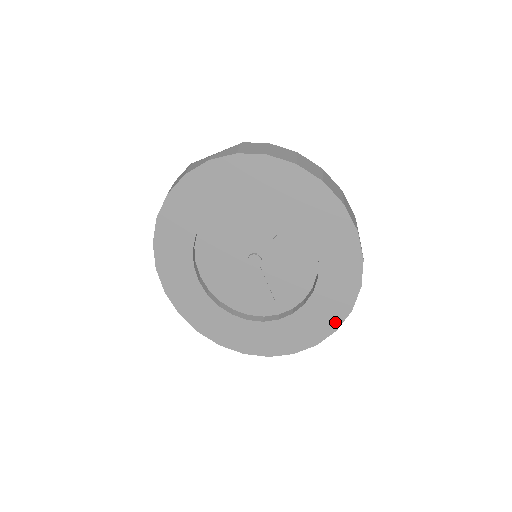
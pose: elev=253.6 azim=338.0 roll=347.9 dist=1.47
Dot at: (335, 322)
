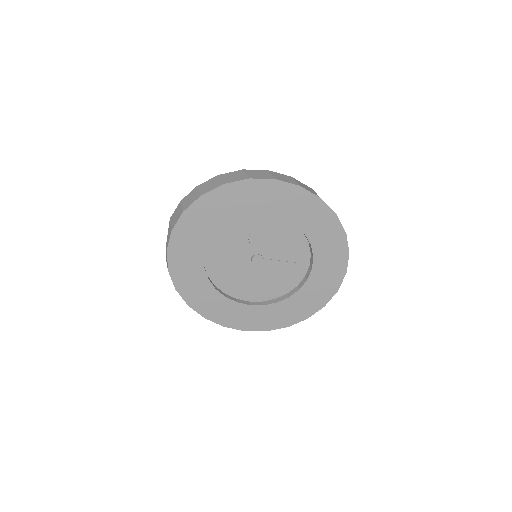
Dot at: (338, 231)
